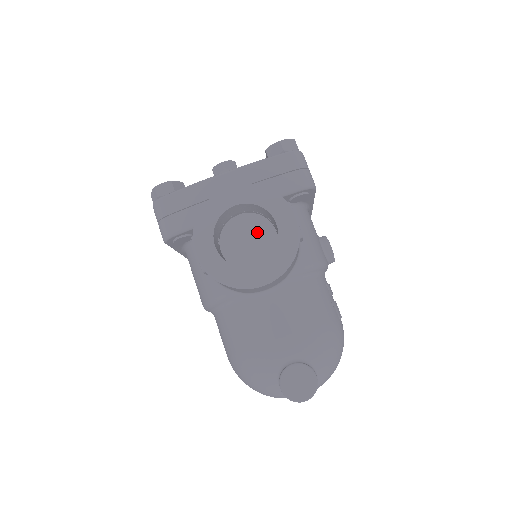
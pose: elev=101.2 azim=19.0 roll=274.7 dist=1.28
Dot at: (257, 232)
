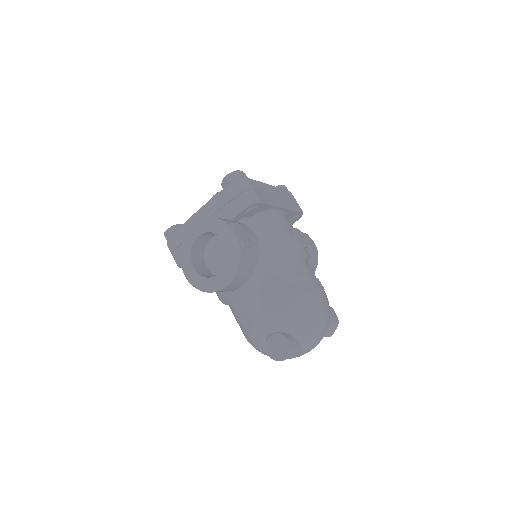
Dot at: (225, 247)
